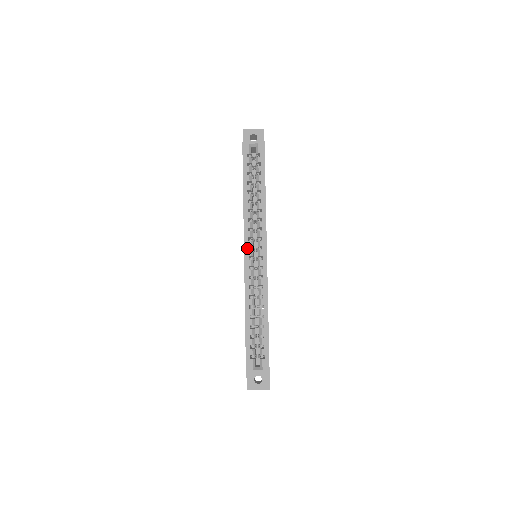
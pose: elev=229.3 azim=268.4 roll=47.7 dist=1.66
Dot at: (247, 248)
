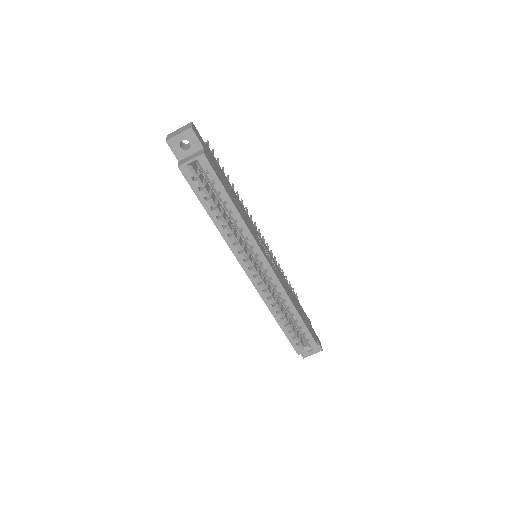
Dot at: (247, 269)
